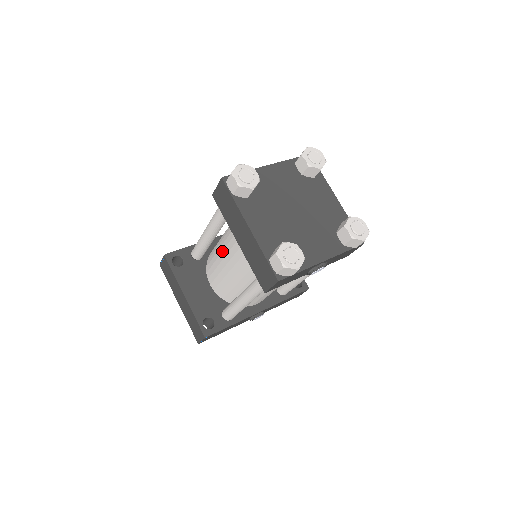
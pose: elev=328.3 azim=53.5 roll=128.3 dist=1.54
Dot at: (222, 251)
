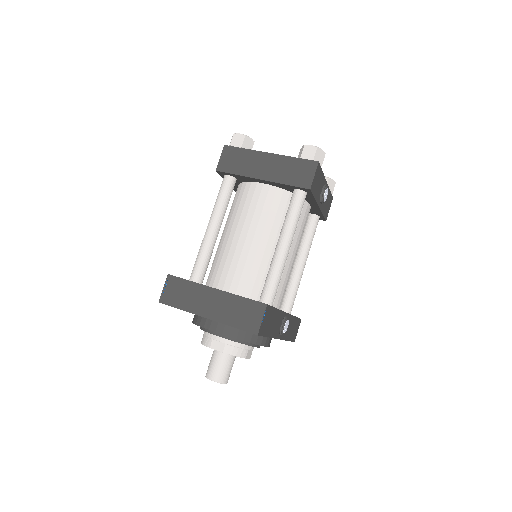
Dot at: (234, 233)
